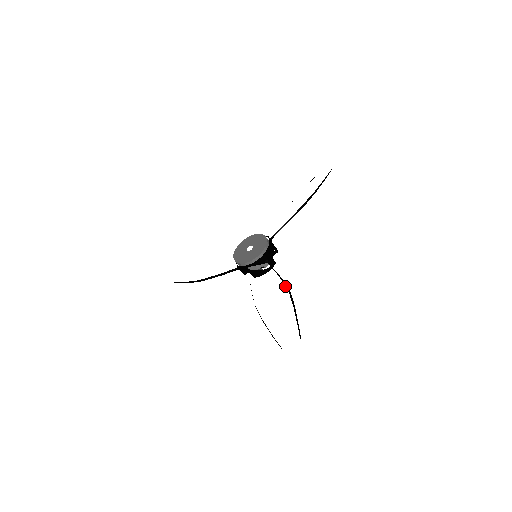
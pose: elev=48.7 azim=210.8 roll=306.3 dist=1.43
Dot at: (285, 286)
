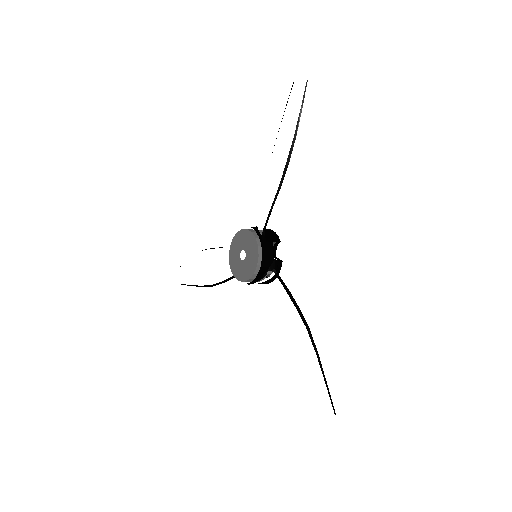
Dot at: occluded
